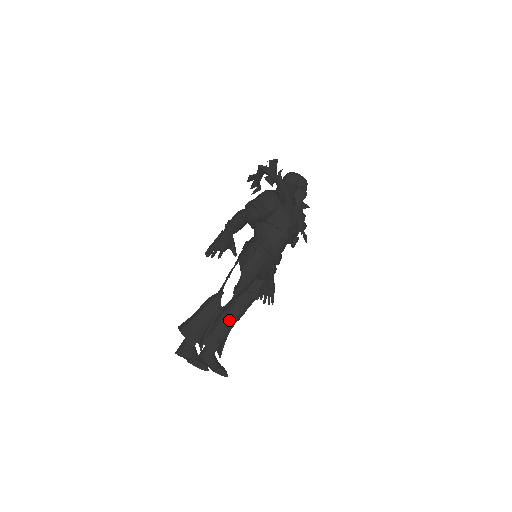
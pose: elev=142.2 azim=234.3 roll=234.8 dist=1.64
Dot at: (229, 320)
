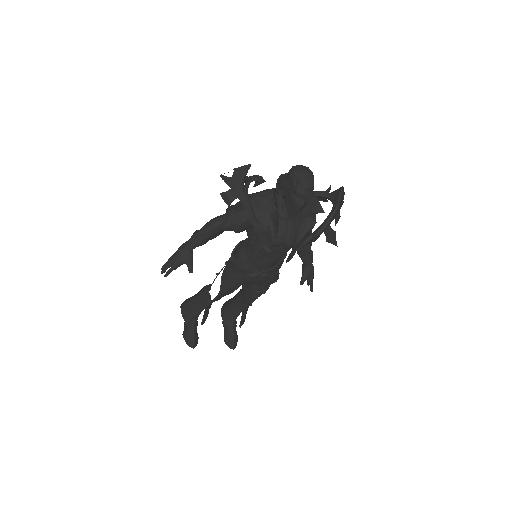
Dot at: (240, 303)
